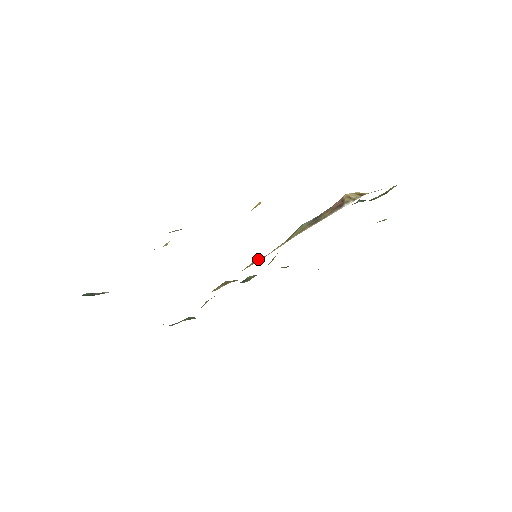
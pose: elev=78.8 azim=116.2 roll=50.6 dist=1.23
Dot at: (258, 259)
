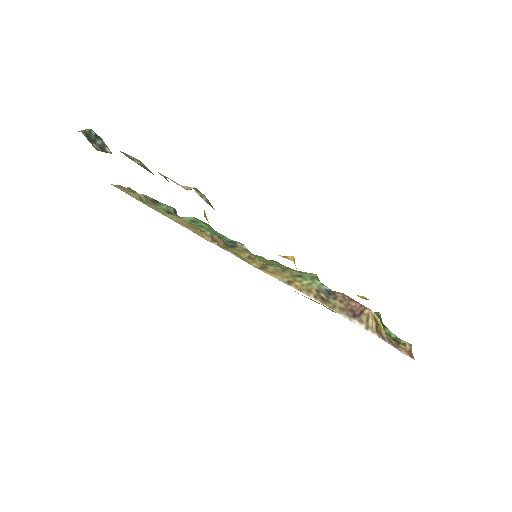
Dot at: (254, 260)
